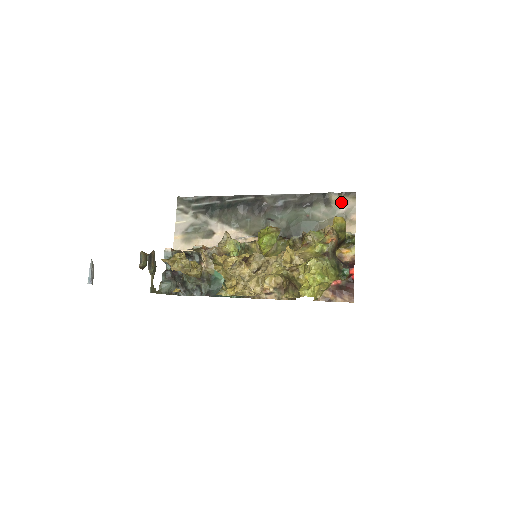
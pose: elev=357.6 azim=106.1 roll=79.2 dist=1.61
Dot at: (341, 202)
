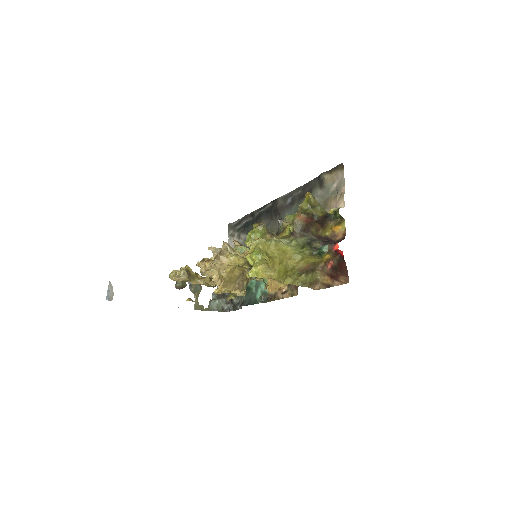
Dot at: (332, 179)
